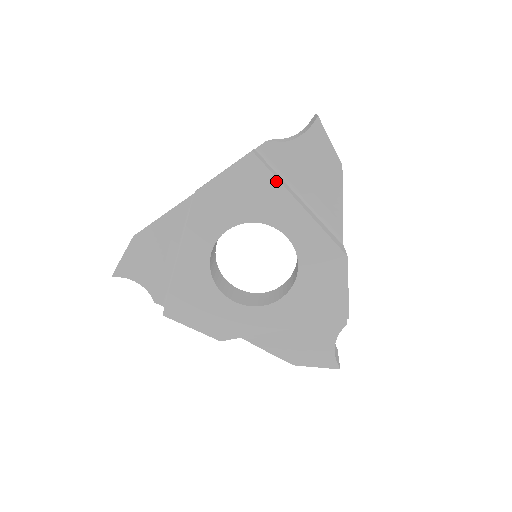
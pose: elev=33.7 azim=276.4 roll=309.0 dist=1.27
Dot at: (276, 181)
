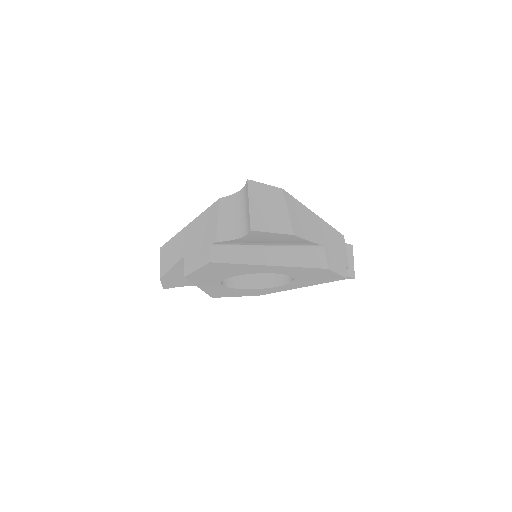
Dot at: (242, 265)
